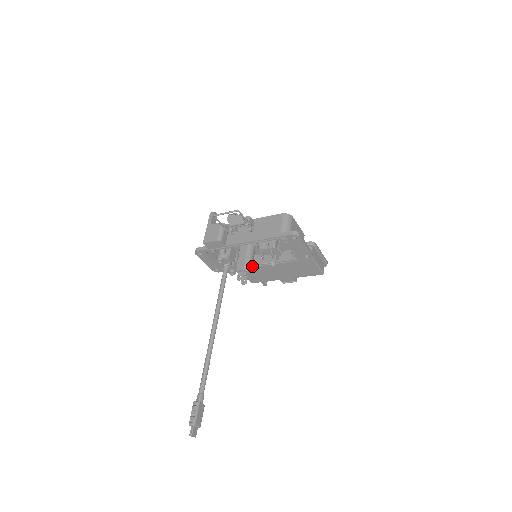
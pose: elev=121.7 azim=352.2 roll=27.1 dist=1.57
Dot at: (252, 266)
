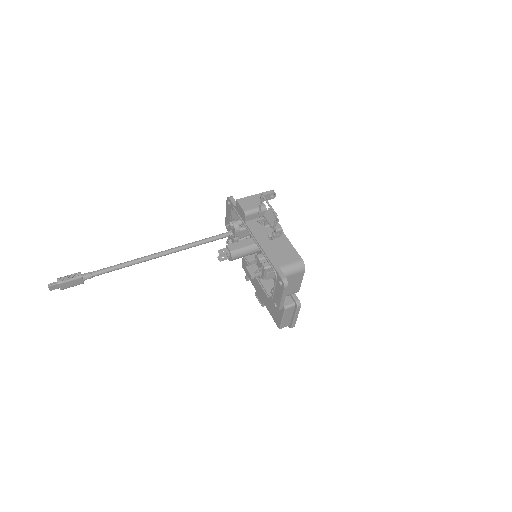
Dot at: (245, 257)
